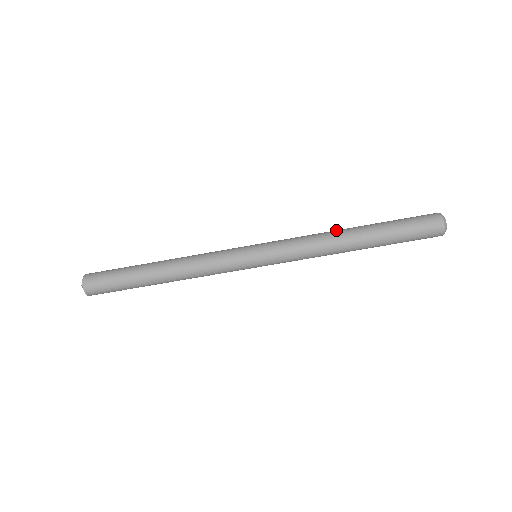
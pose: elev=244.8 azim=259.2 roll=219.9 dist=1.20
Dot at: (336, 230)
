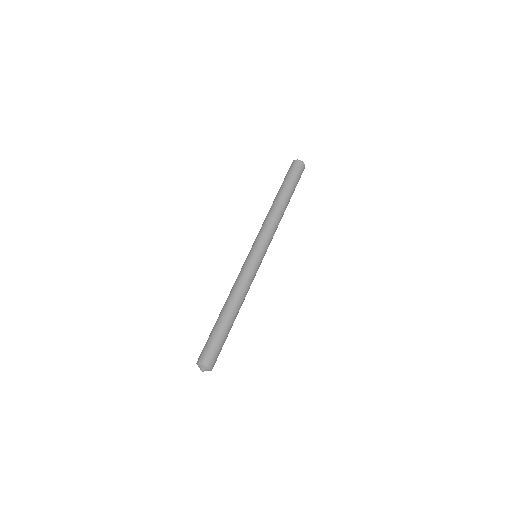
Dot at: occluded
